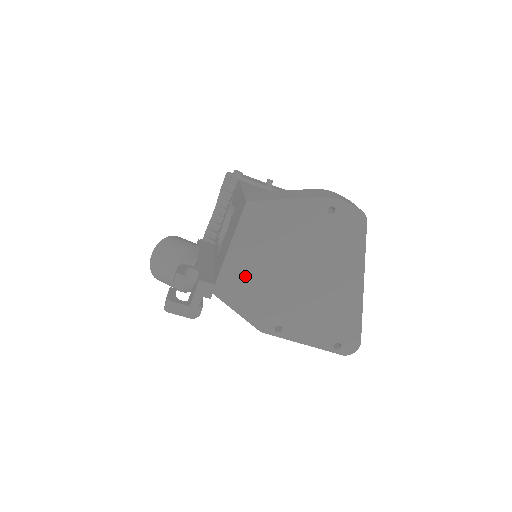
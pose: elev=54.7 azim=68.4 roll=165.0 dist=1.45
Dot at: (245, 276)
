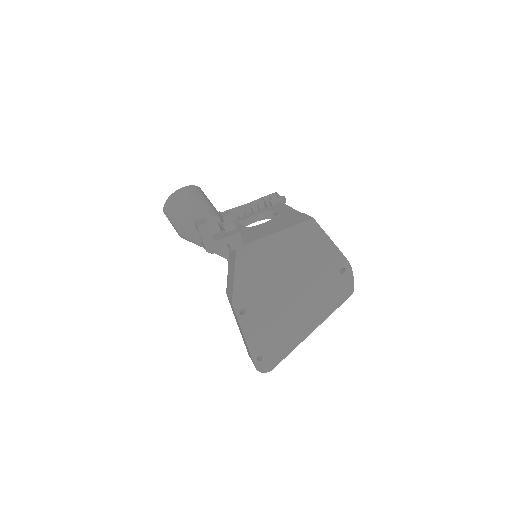
Dot at: (265, 258)
